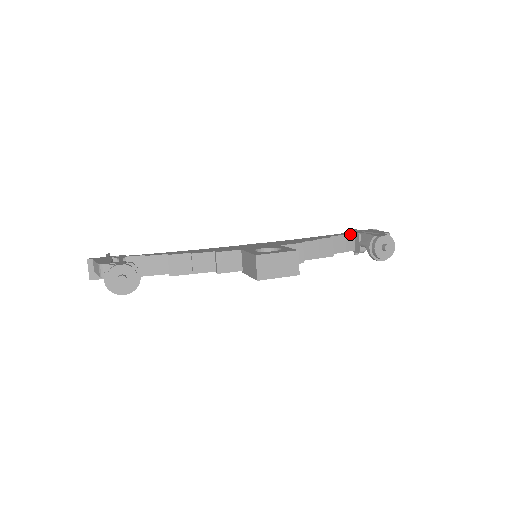
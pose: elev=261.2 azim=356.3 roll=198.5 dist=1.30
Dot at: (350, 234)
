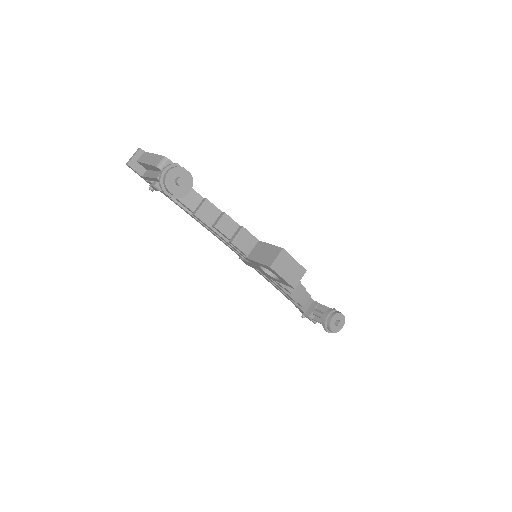
Dot at: (311, 299)
